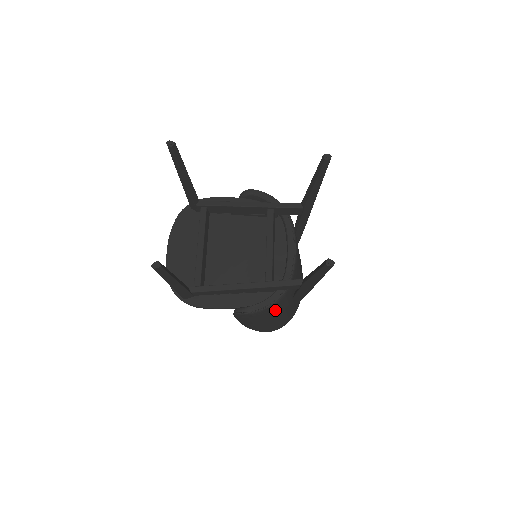
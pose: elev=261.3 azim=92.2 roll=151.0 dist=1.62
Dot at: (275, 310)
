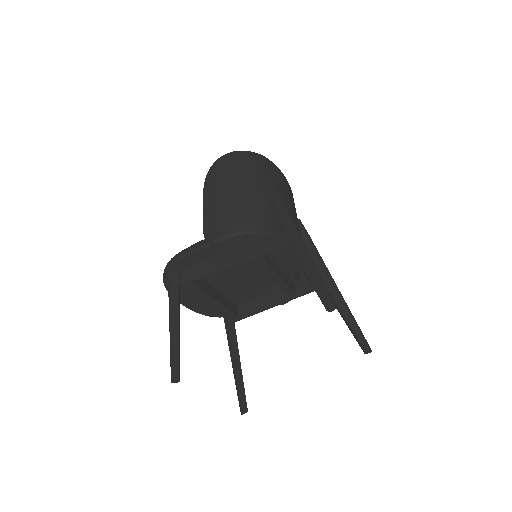
Dot at: occluded
